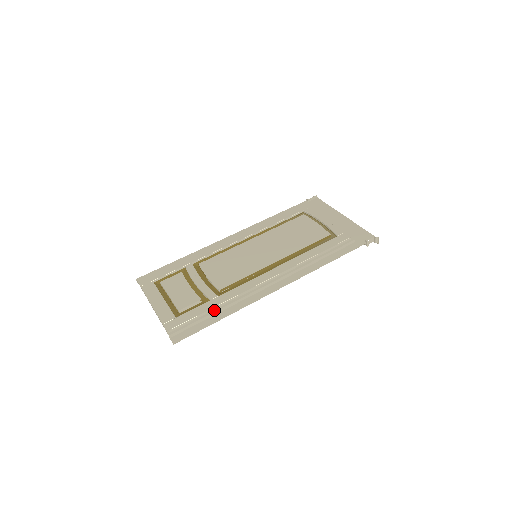
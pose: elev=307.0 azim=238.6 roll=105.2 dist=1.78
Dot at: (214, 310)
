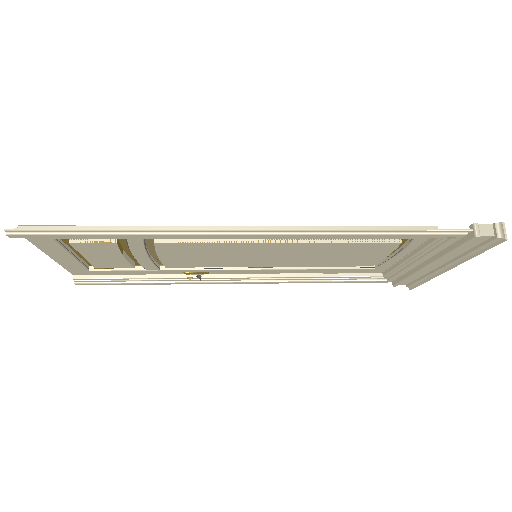
Dot at: occluded
